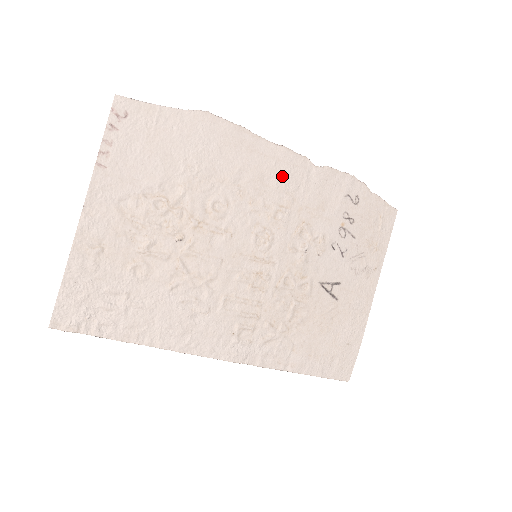
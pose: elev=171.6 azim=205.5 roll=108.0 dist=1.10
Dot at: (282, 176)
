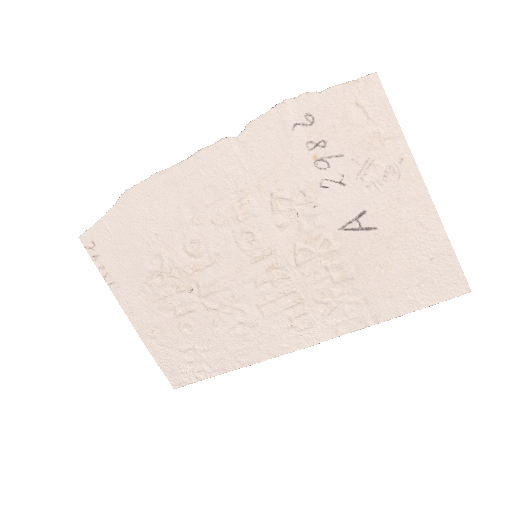
Dot at: (217, 177)
